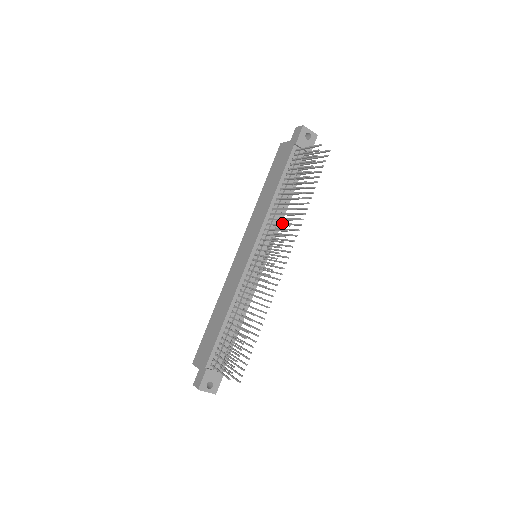
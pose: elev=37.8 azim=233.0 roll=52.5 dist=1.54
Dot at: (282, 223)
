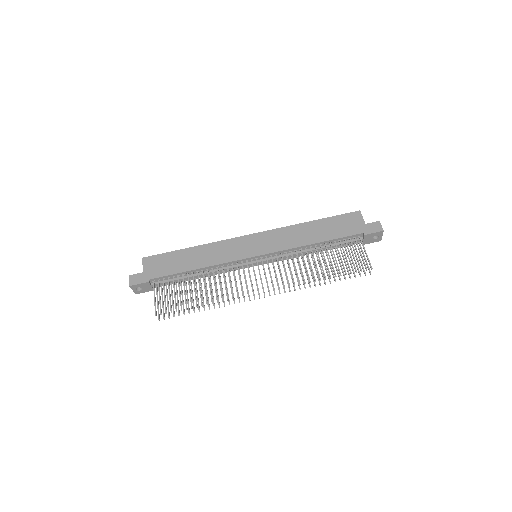
Dot at: occluded
